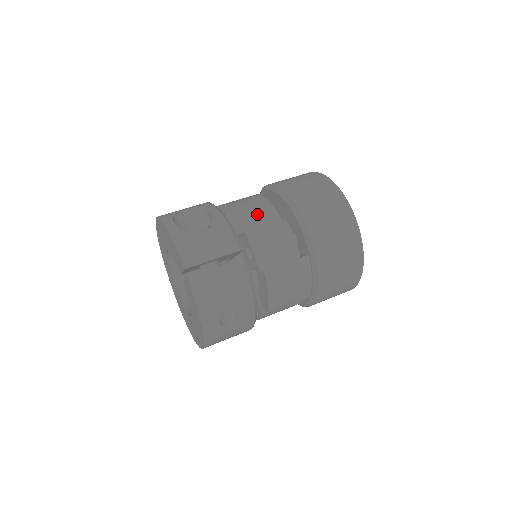
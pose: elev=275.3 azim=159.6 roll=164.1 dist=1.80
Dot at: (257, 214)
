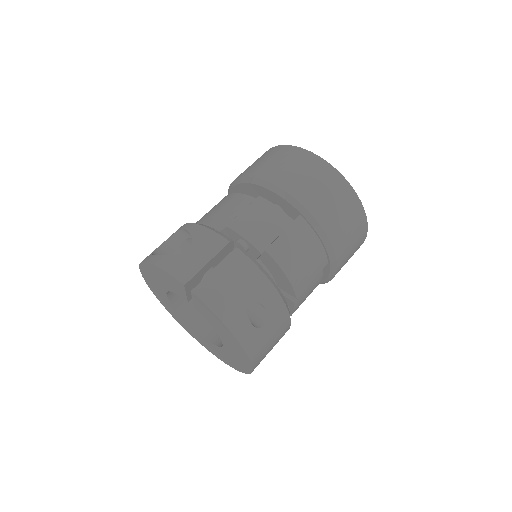
Dot at: (230, 207)
